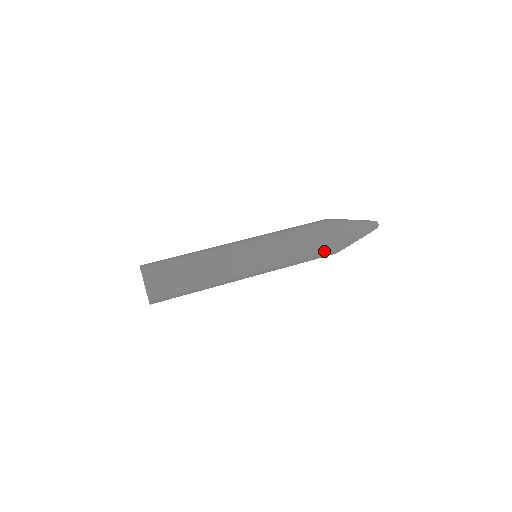
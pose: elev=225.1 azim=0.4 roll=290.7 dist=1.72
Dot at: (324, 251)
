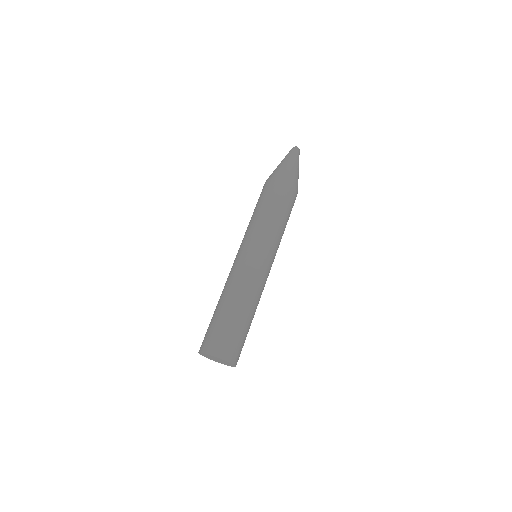
Dot at: occluded
